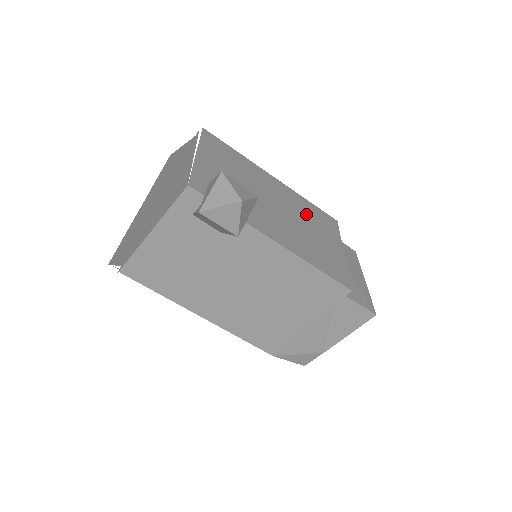
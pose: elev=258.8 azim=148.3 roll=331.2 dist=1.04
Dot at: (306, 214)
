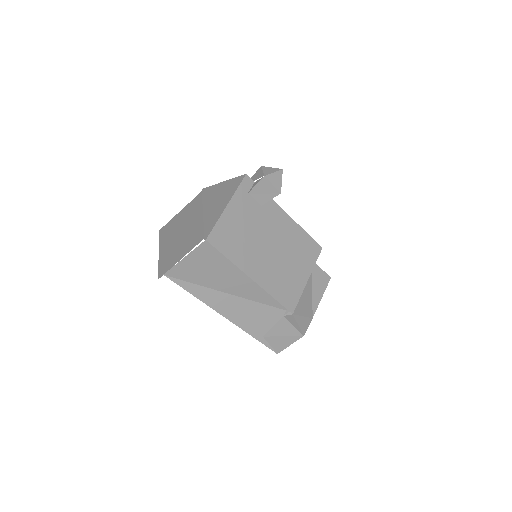
Dot at: occluded
